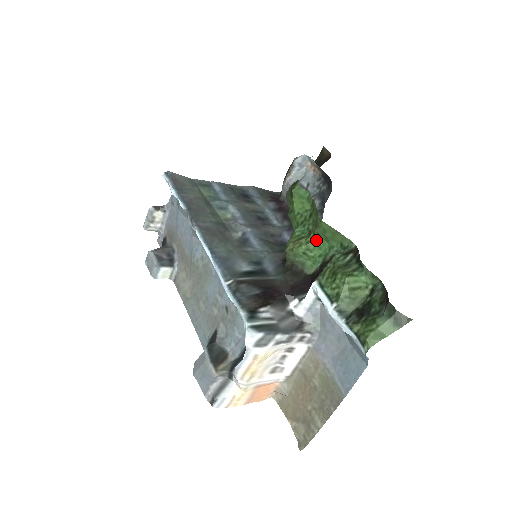
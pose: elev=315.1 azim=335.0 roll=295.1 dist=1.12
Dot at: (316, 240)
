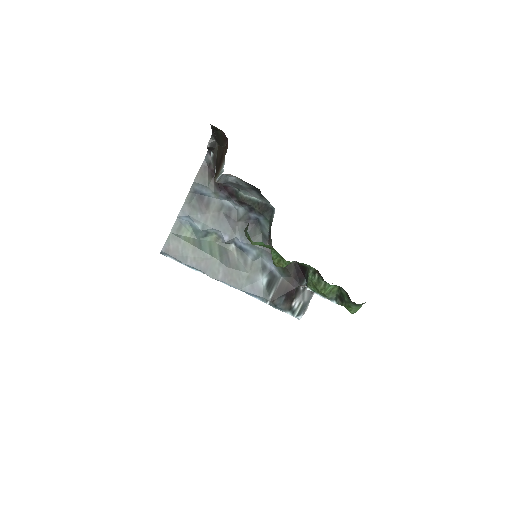
Dot at: (289, 262)
